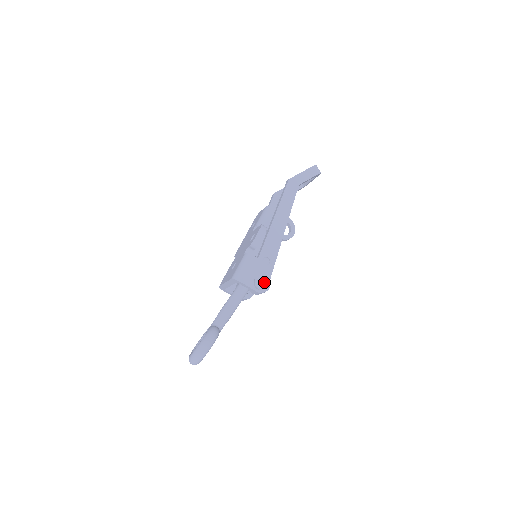
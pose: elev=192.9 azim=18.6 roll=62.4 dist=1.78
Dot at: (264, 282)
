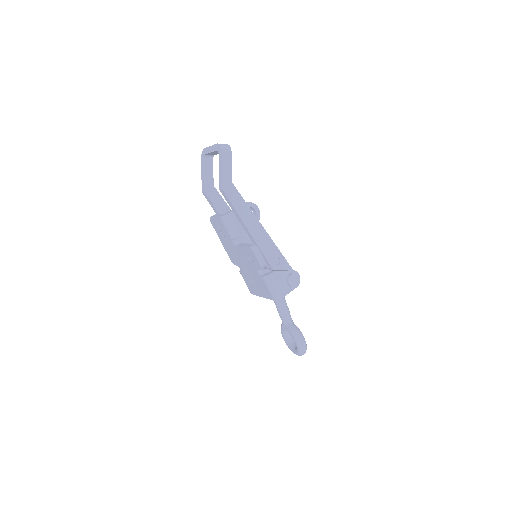
Dot at: (295, 278)
